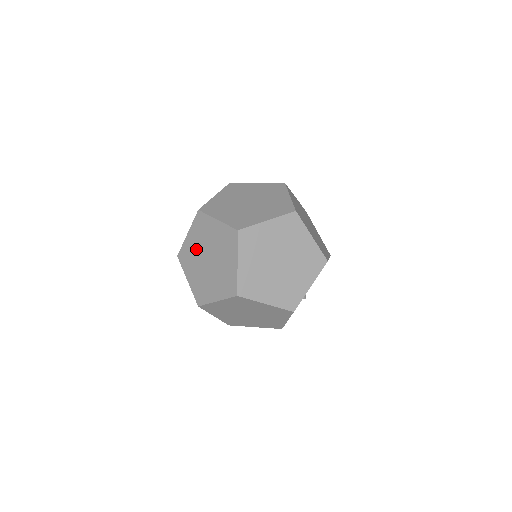
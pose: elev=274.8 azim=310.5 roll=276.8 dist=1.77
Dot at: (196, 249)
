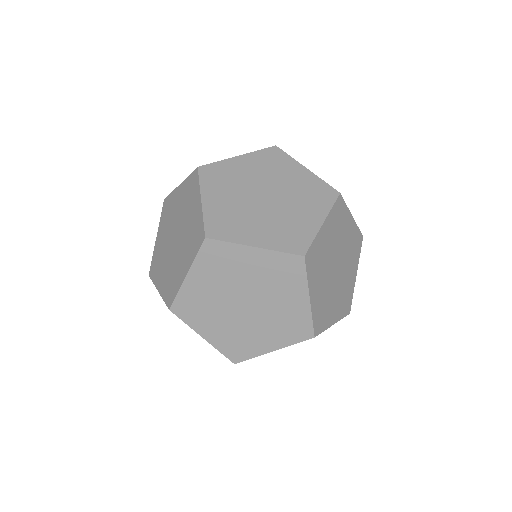
Dot at: (247, 176)
